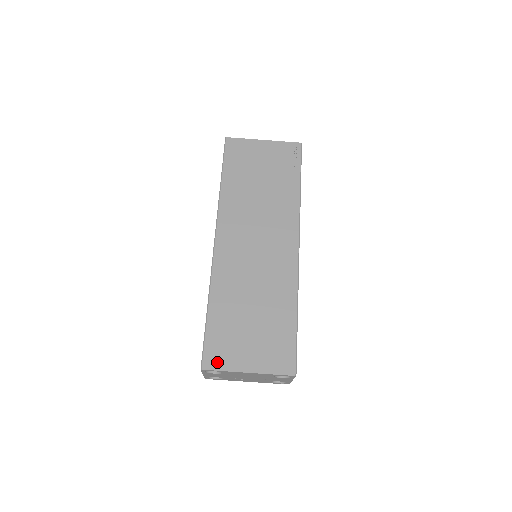
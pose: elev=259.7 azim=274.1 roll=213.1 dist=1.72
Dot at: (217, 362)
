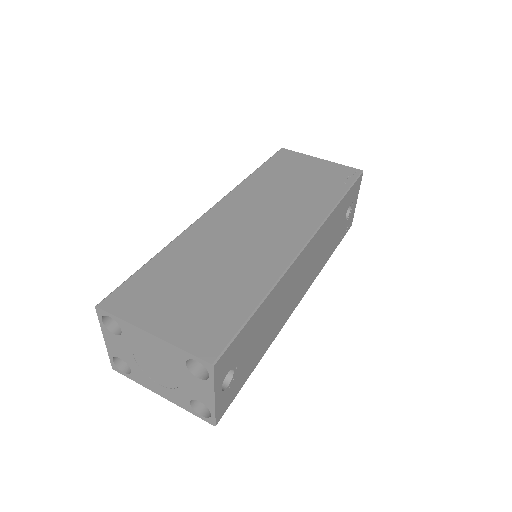
Dot at: (121, 306)
